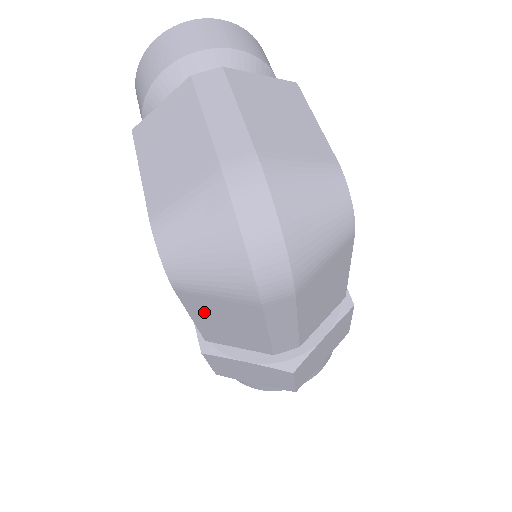
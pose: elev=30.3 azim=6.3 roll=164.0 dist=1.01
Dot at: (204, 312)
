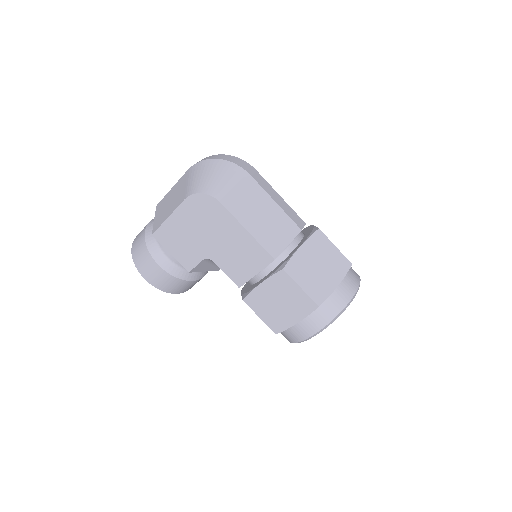
Dot at: (245, 214)
